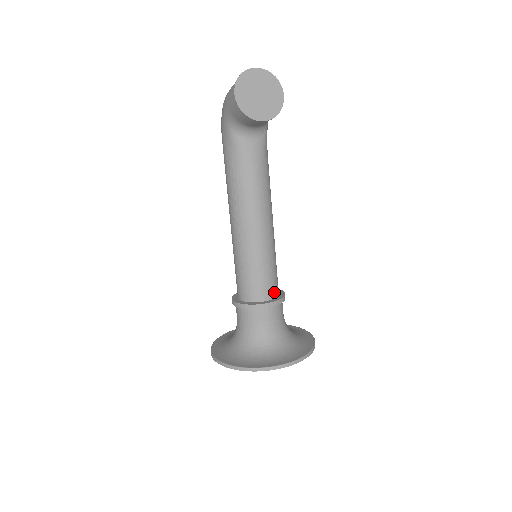
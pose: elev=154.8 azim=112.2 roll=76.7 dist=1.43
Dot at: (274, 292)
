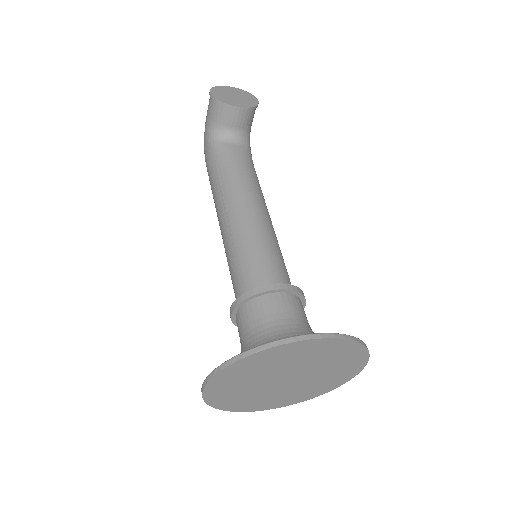
Dot at: (286, 283)
